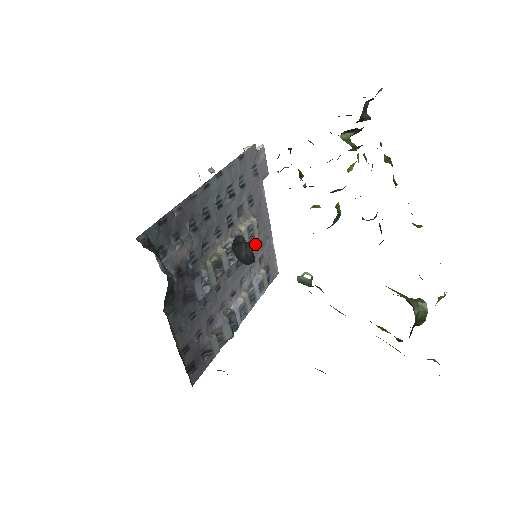
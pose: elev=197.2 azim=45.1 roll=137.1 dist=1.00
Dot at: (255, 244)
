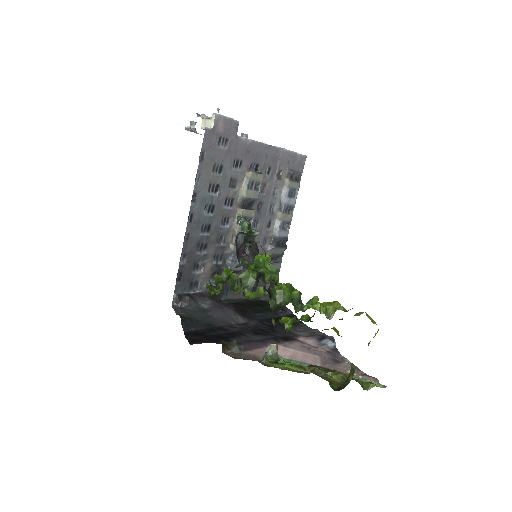
Dot at: (265, 177)
